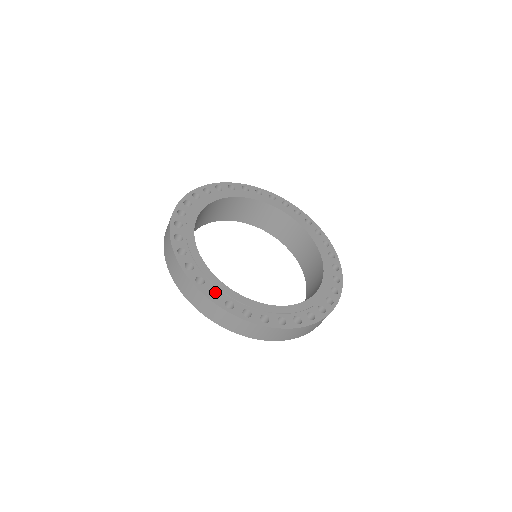
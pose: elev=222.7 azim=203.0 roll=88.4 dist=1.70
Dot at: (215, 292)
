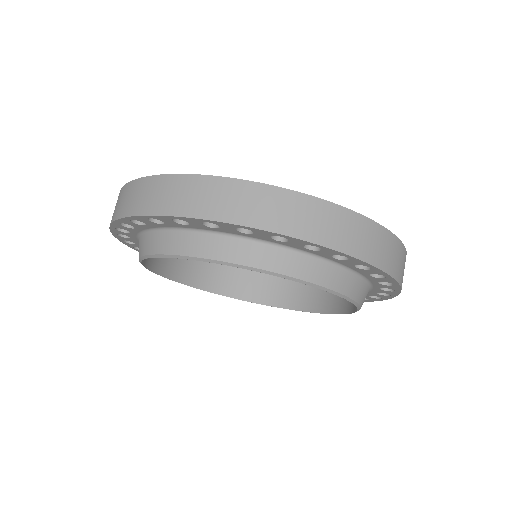
Dot at: occluded
